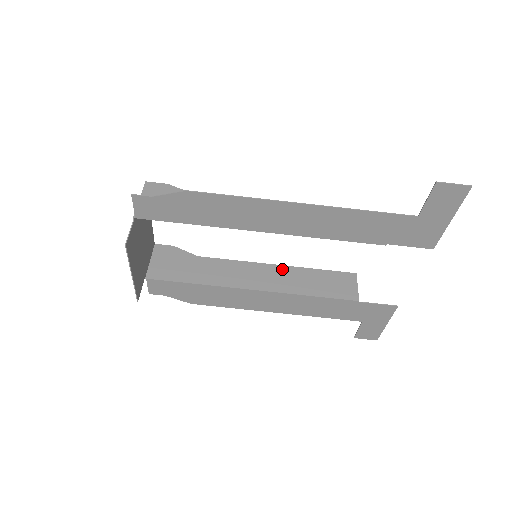
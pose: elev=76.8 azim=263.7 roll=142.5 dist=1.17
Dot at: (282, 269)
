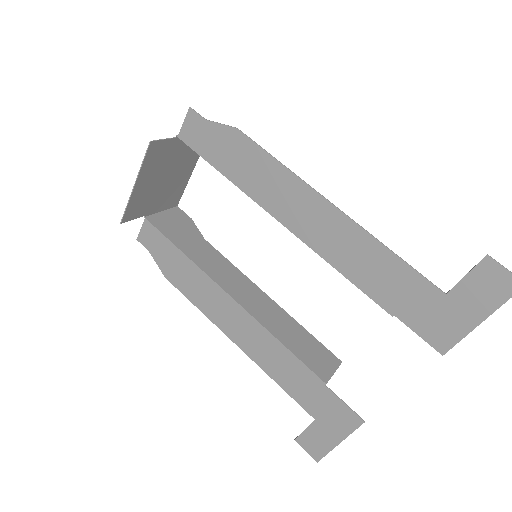
Dot at: (272, 303)
